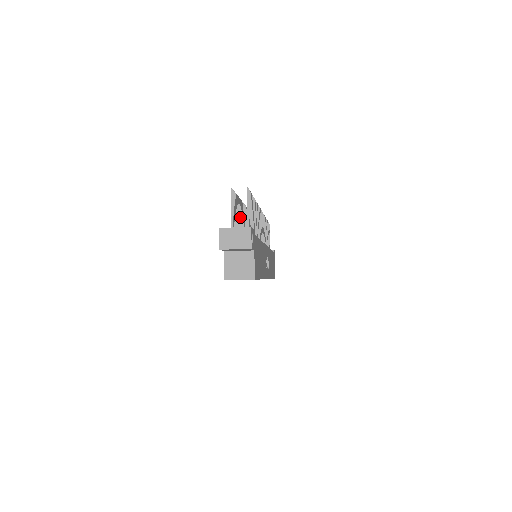
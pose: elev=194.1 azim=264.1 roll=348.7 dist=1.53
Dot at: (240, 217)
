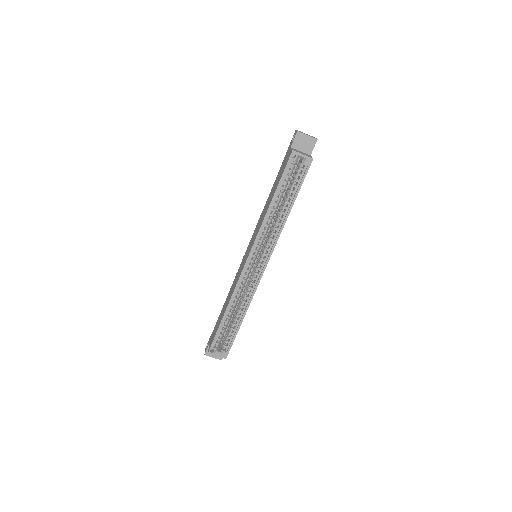
Dot at: occluded
